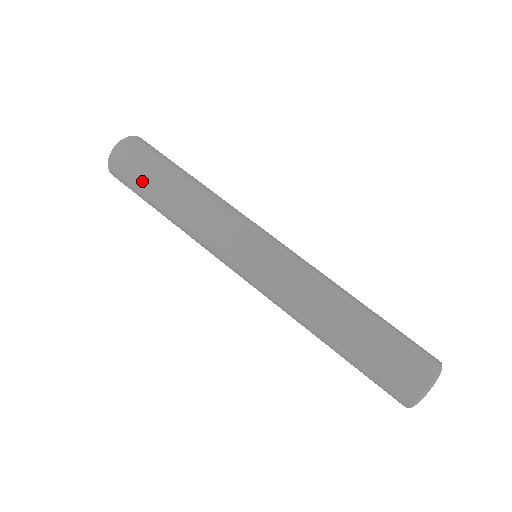
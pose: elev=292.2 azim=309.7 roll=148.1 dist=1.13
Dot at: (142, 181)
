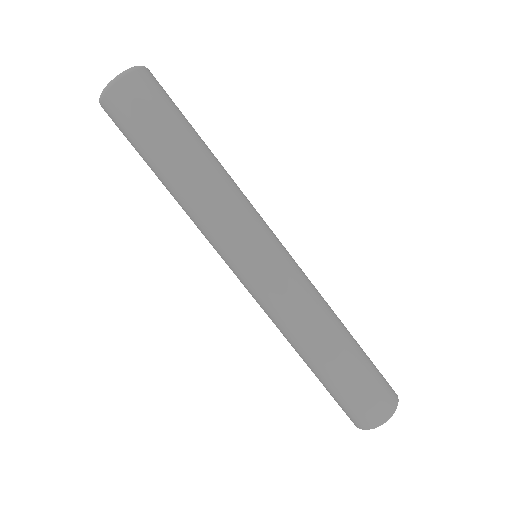
Dot at: (141, 142)
